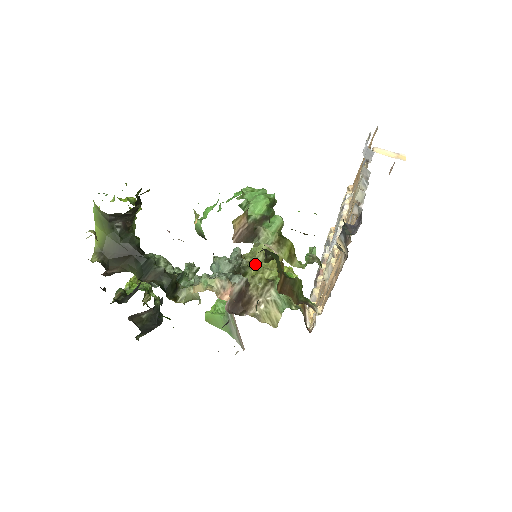
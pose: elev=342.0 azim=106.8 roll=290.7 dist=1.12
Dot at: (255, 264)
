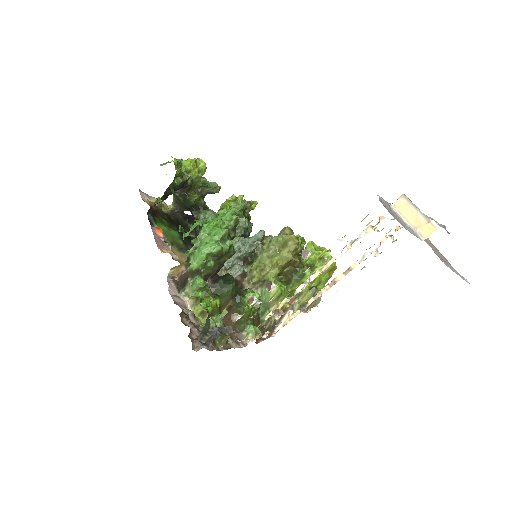
Dot at: (263, 257)
